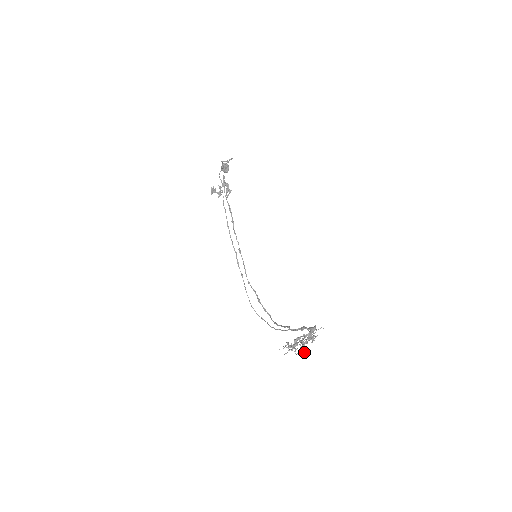
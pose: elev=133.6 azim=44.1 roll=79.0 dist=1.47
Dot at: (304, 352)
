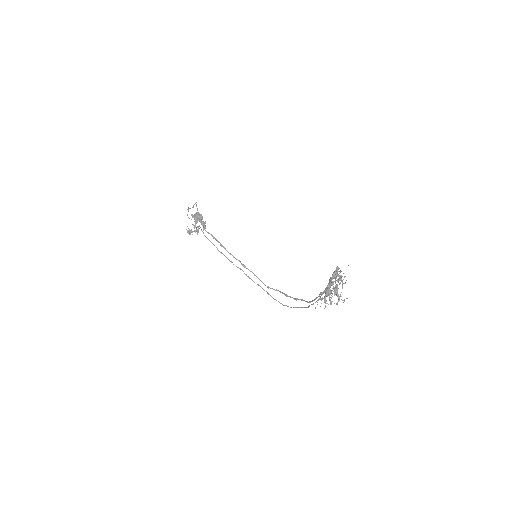
Dot at: occluded
